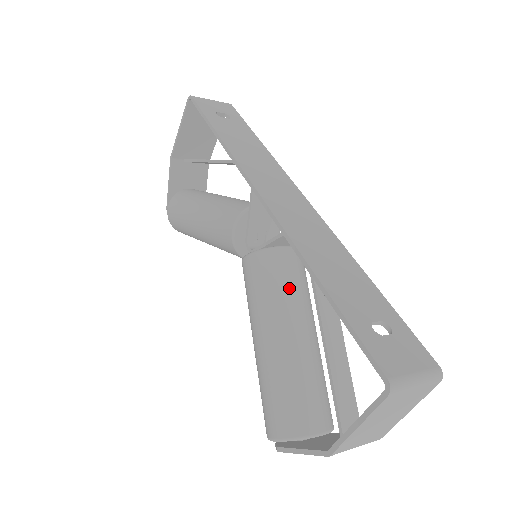
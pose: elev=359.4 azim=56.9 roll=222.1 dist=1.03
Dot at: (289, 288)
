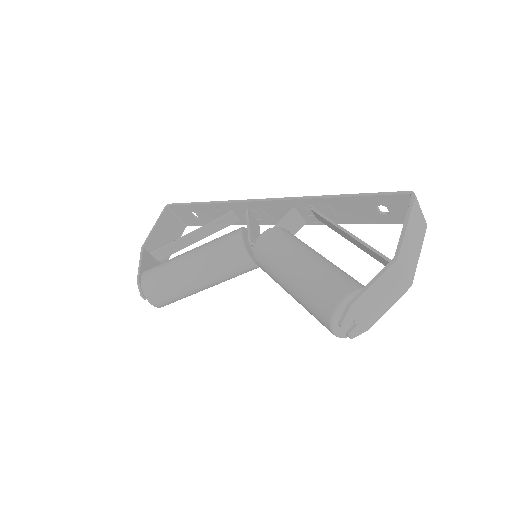
Dot at: occluded
